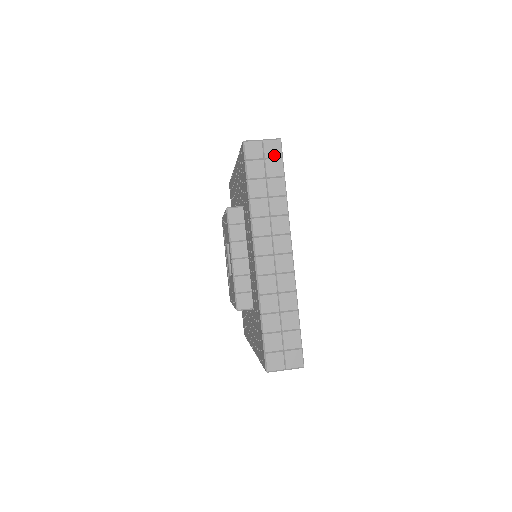
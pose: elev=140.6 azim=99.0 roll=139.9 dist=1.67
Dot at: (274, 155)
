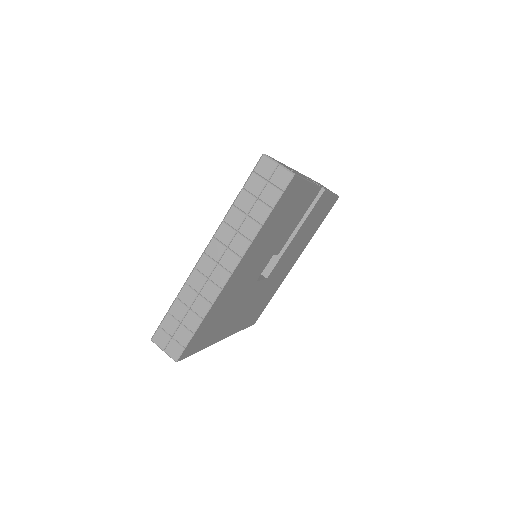
Dot at: (278, 184)
